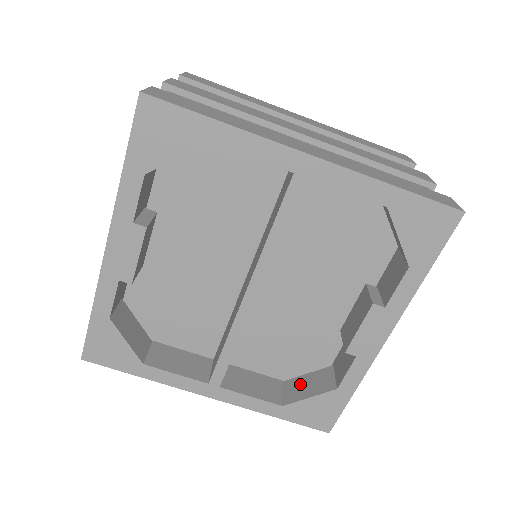
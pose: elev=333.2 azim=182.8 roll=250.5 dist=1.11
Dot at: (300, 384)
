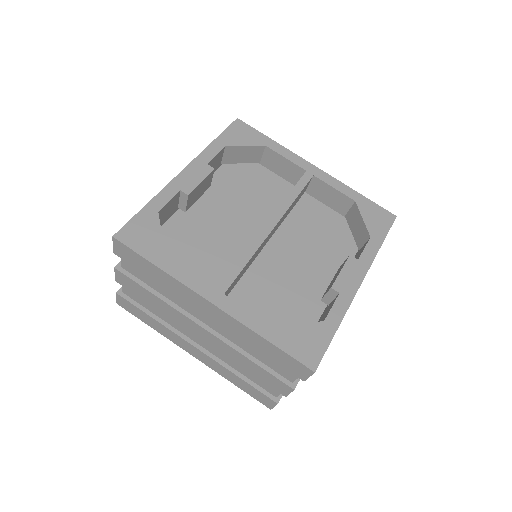
Dot at: occluded
